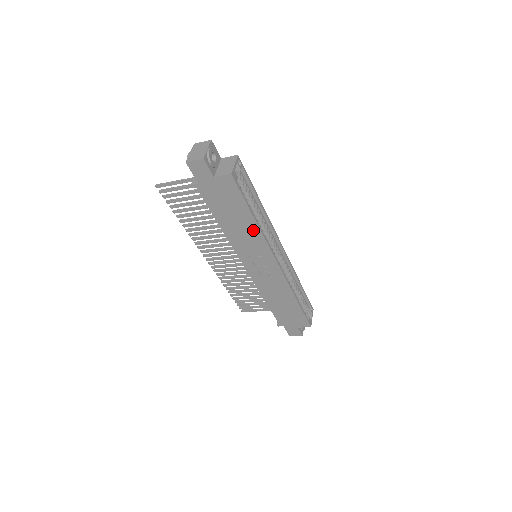
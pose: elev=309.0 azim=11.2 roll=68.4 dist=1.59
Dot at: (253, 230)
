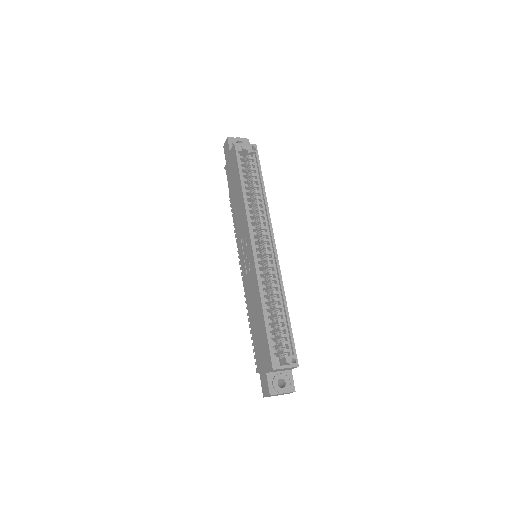
Dot at: (242, 202)
